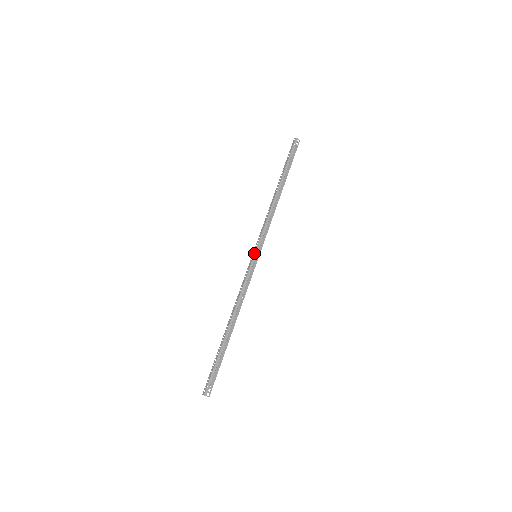
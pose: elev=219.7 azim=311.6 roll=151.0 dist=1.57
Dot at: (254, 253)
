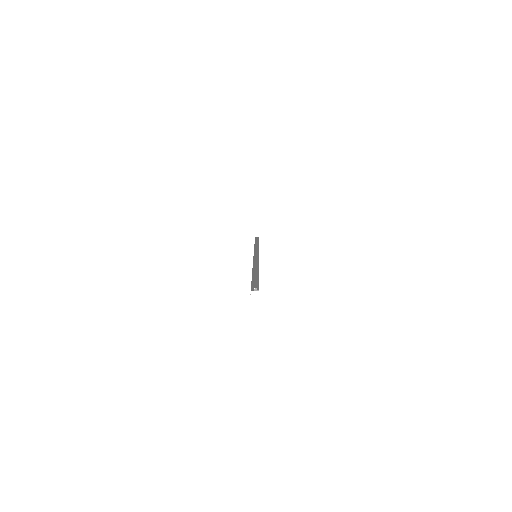
Dot at: (253, 256)
